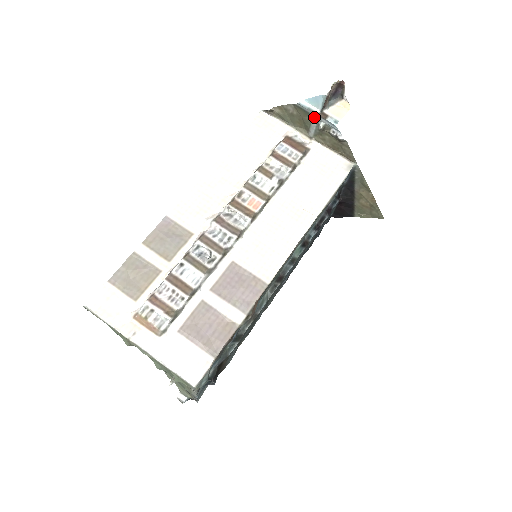
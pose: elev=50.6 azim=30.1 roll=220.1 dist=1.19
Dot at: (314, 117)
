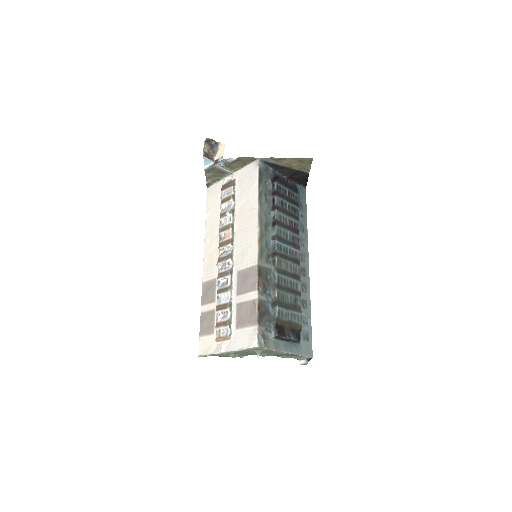
Dot at: (216, 167)
